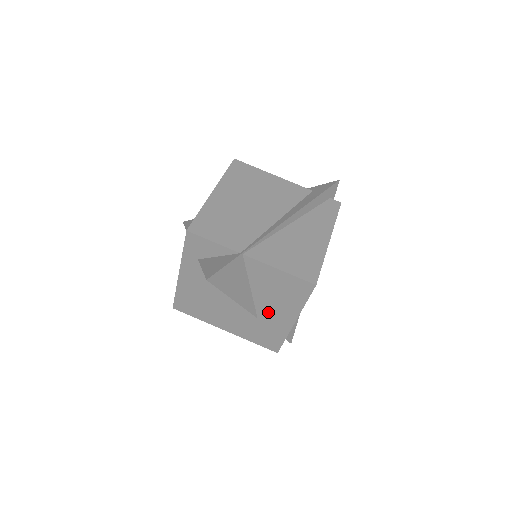
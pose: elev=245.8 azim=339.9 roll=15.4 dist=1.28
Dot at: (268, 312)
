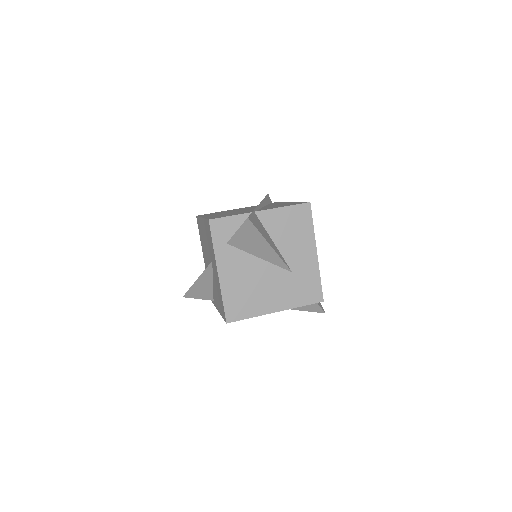
Dot at: (296, 258)
